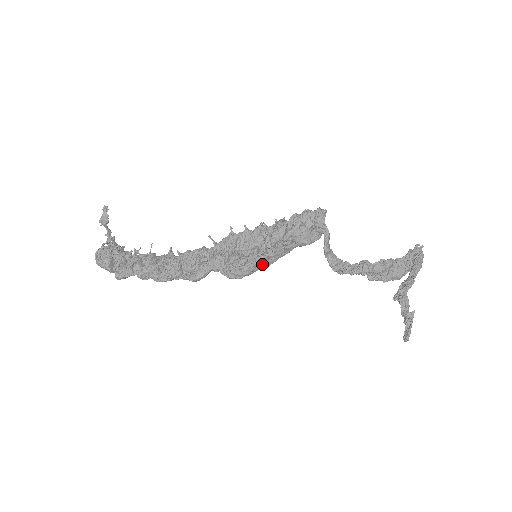
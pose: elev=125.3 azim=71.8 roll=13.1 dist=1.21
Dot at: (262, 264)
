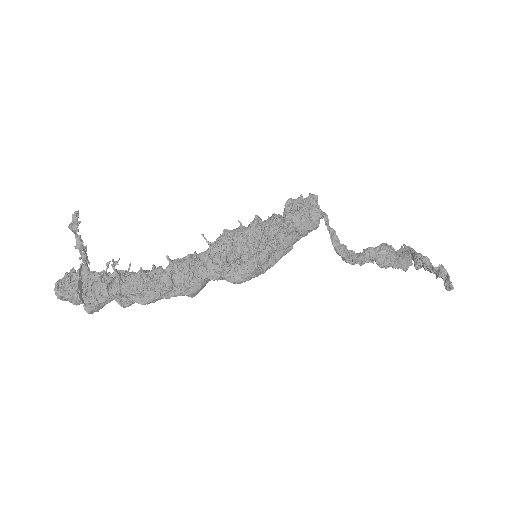
Dot at: (266, 259)
